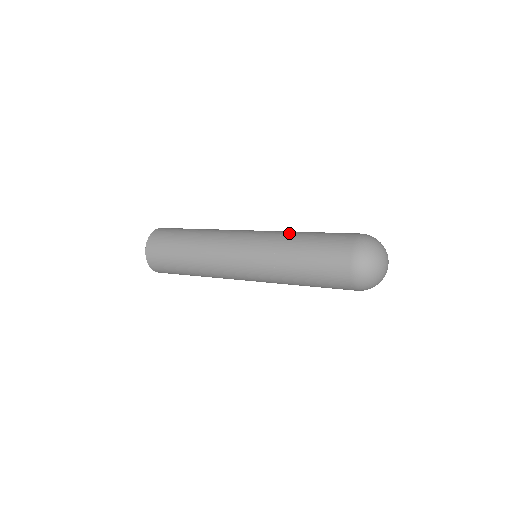
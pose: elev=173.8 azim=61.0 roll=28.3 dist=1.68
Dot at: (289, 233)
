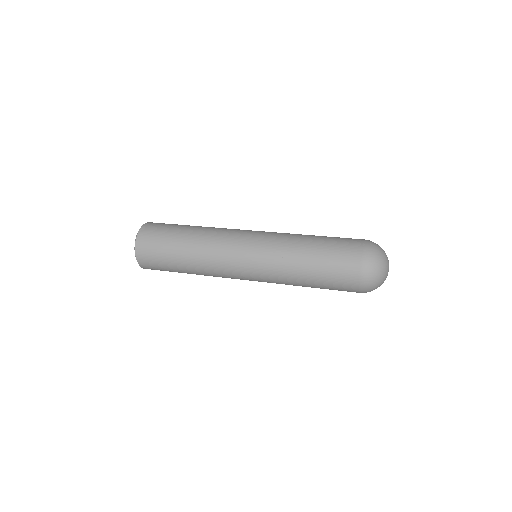
Dot at: (289, 261)
